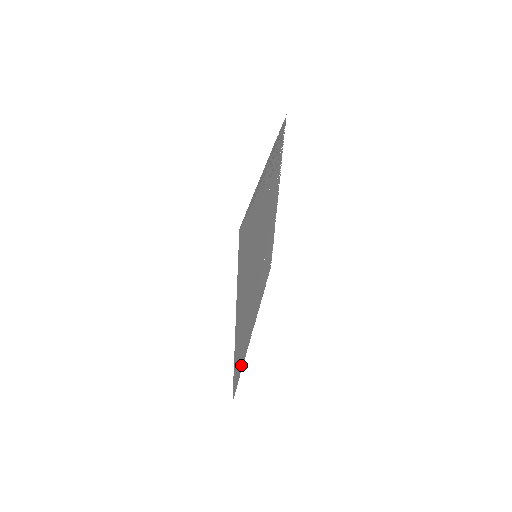
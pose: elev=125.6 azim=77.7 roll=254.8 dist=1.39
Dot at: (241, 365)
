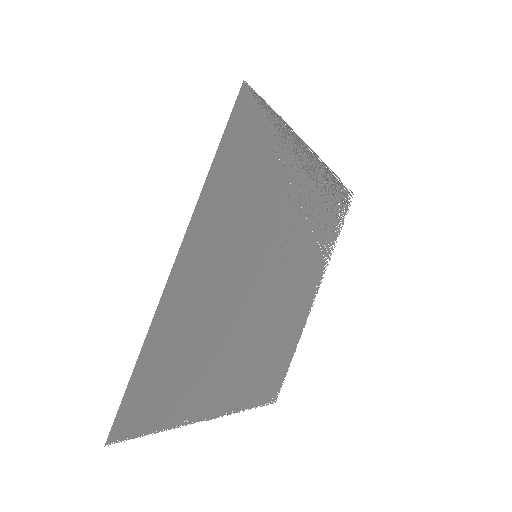
Dot at: (157, 416)
